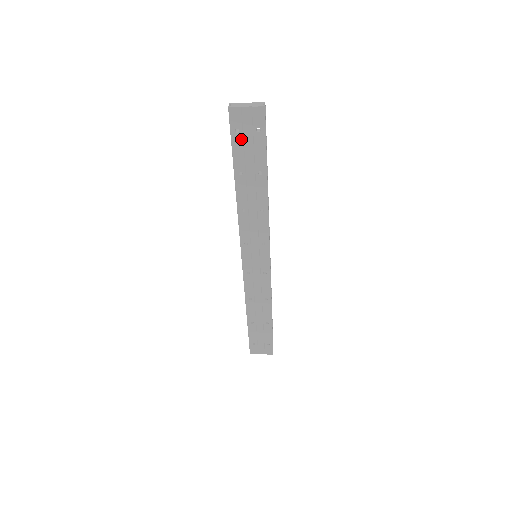
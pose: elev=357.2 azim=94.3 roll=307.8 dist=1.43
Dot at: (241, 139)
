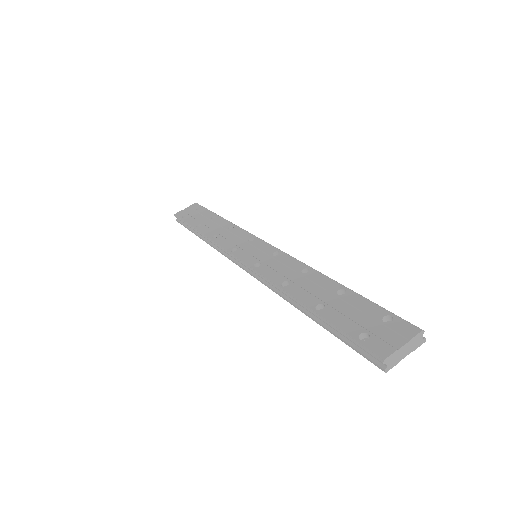
Dot at: occluded
